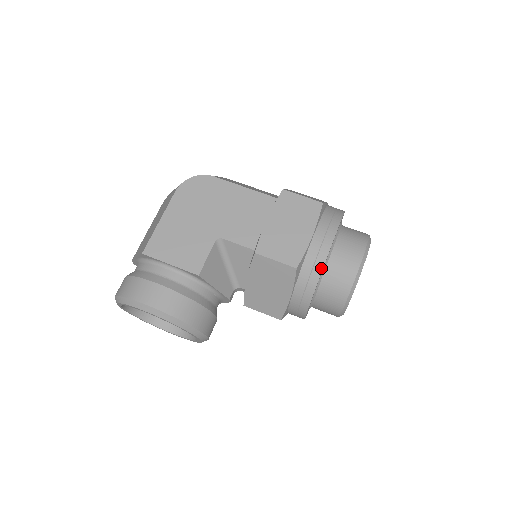
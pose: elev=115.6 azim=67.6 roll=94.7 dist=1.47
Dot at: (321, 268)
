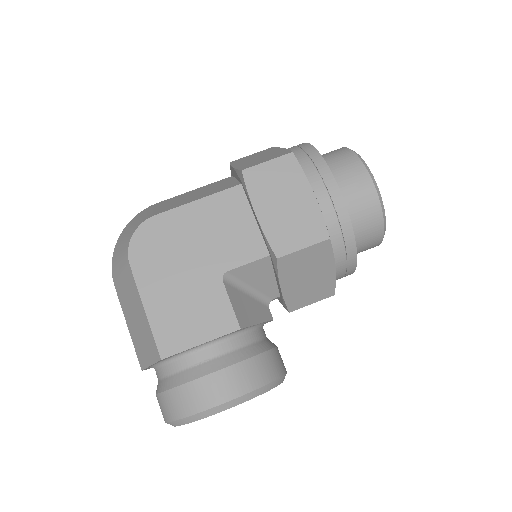
Dot at: (348, 218)
